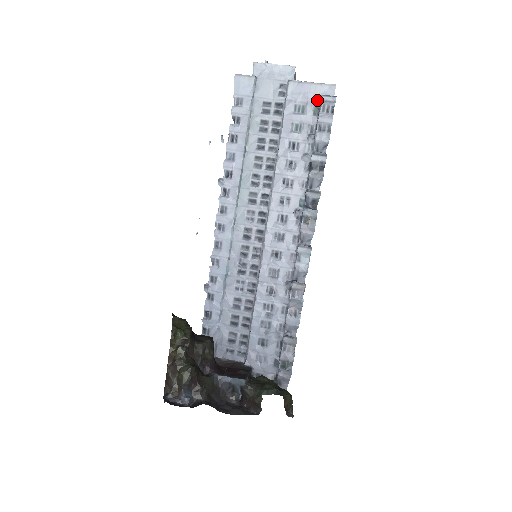
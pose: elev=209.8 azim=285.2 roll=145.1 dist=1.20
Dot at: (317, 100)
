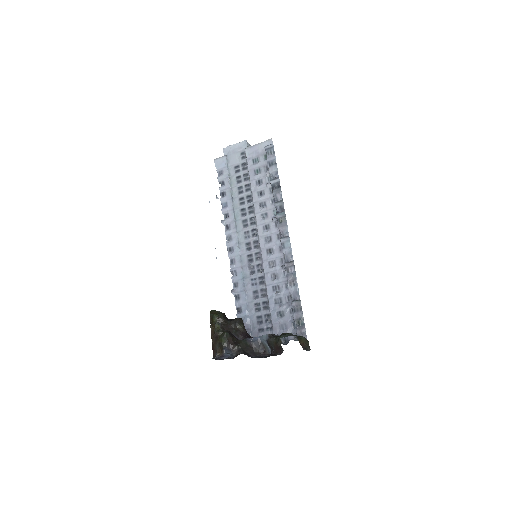
Dot at: (264, 151)
